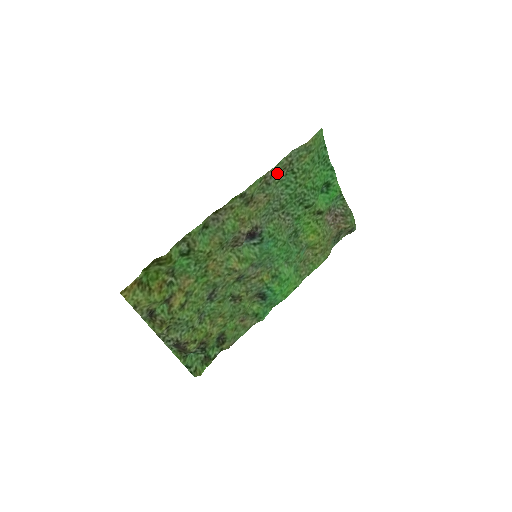
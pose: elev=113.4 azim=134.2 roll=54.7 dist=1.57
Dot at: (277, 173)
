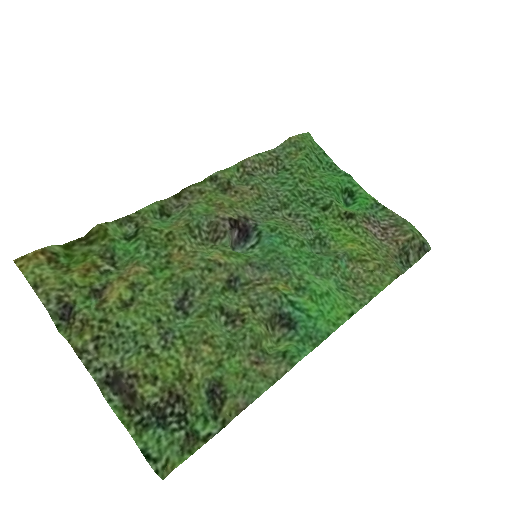
Dot at: (261, 167)
